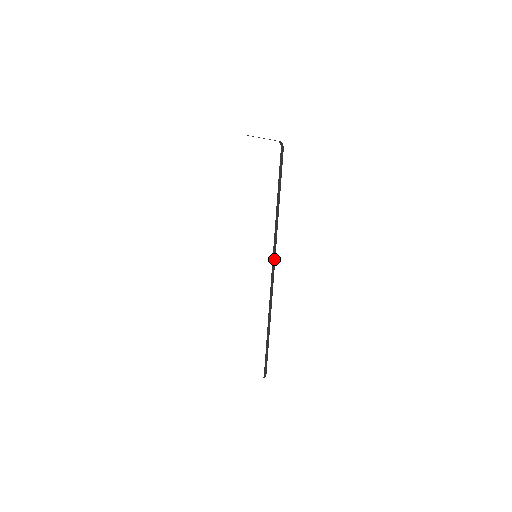
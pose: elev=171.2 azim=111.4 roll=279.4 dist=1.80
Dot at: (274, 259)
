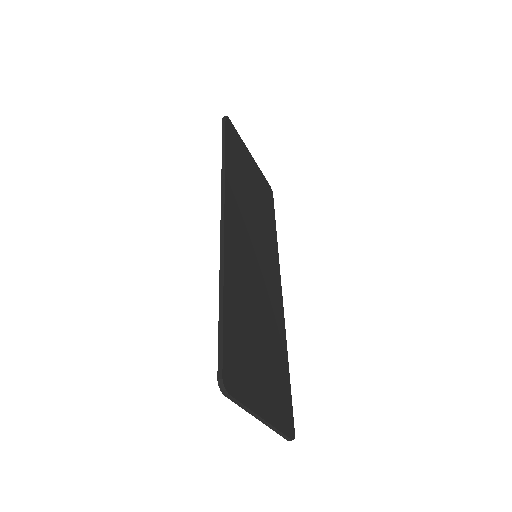
Dot at: (223, 202)
